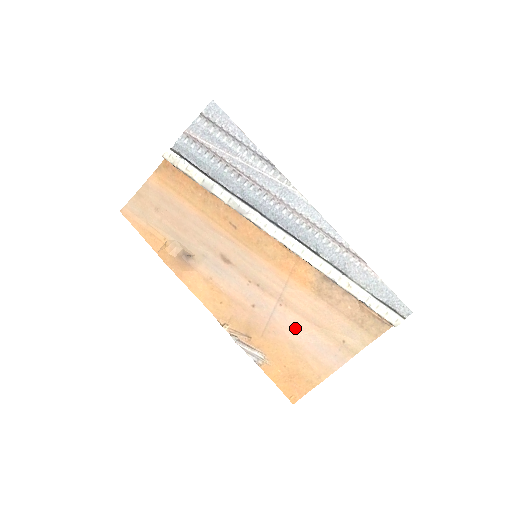
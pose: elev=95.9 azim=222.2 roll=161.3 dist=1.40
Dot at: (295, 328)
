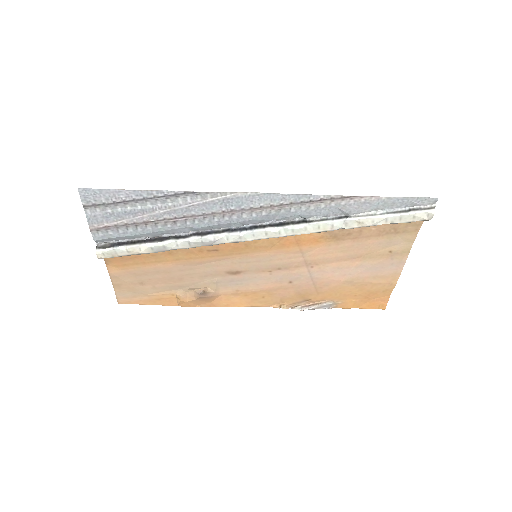
Dot at: (340, 272)
